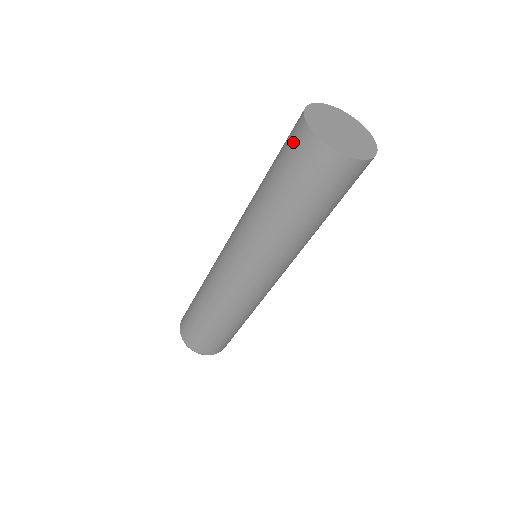
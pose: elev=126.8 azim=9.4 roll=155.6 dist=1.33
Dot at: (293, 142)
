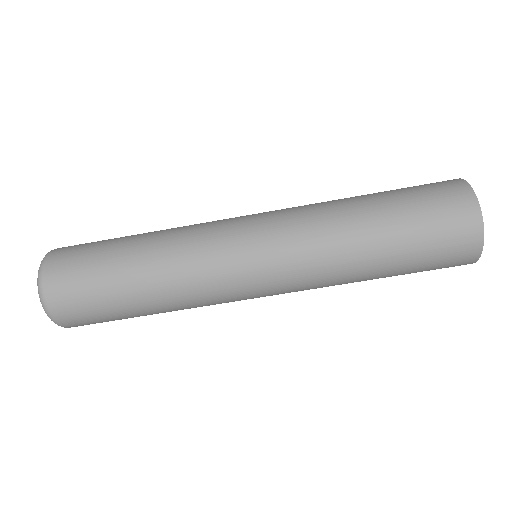
Dot at: (432, 183)
